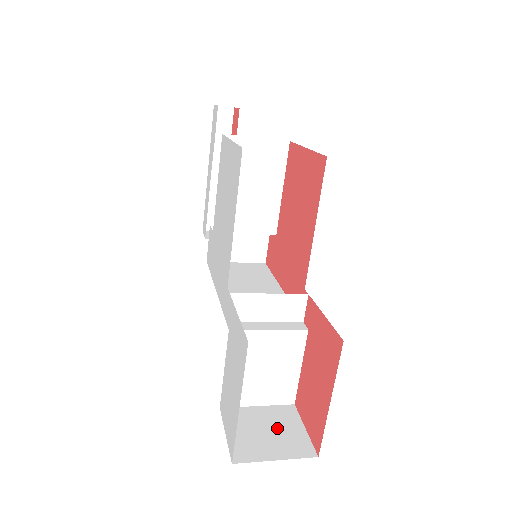
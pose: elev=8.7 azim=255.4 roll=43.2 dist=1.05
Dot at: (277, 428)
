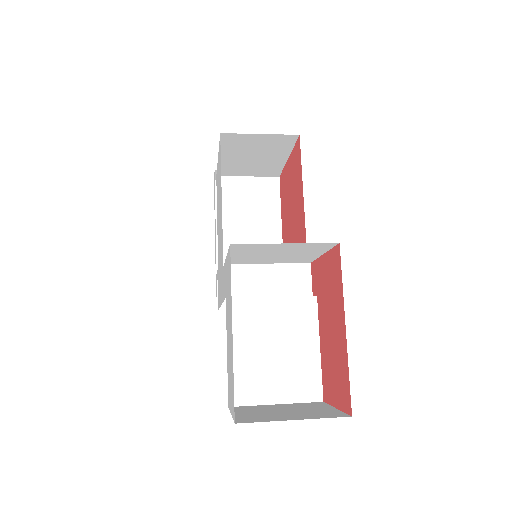
Dot at: (298, 409)
